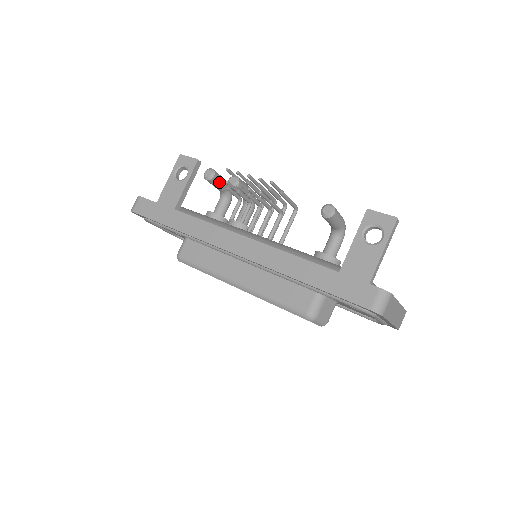
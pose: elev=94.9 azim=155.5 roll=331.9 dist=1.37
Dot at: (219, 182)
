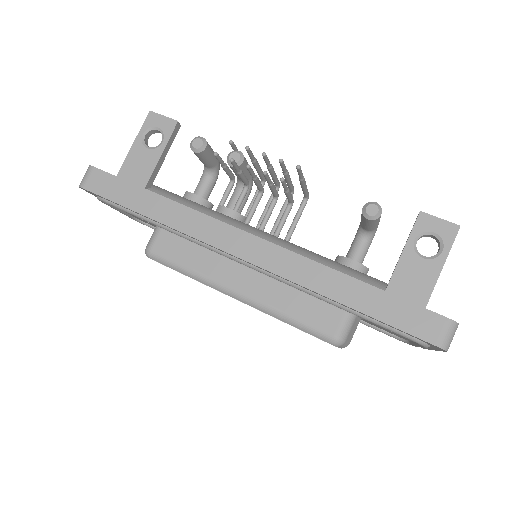
Dot at: (218, 158)
